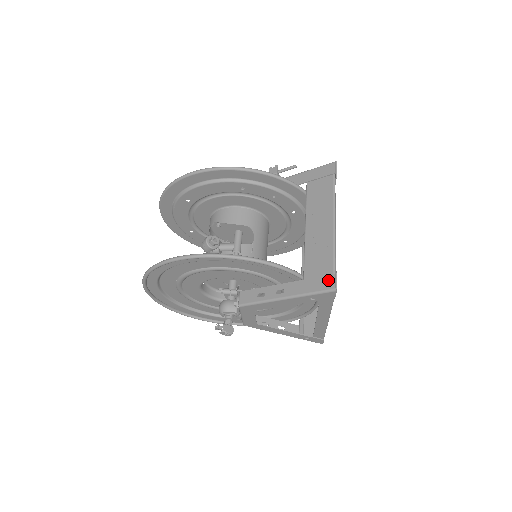
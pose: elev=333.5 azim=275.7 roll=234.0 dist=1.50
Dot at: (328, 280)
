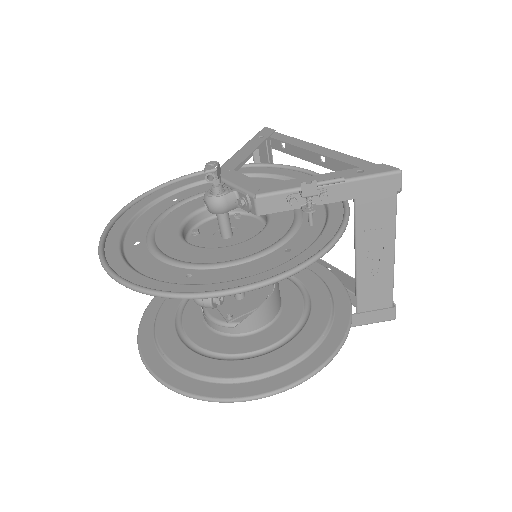
Dot at: (387, 313)
